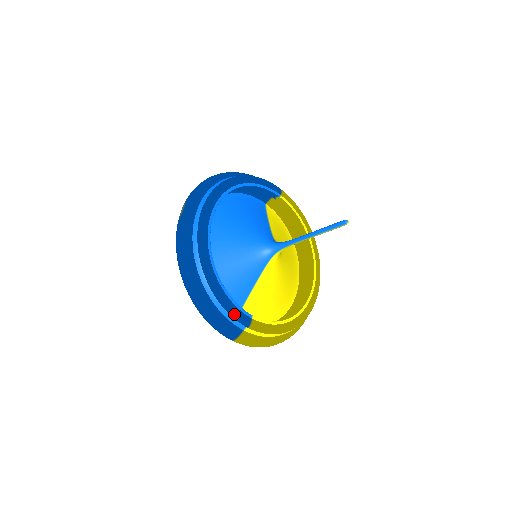
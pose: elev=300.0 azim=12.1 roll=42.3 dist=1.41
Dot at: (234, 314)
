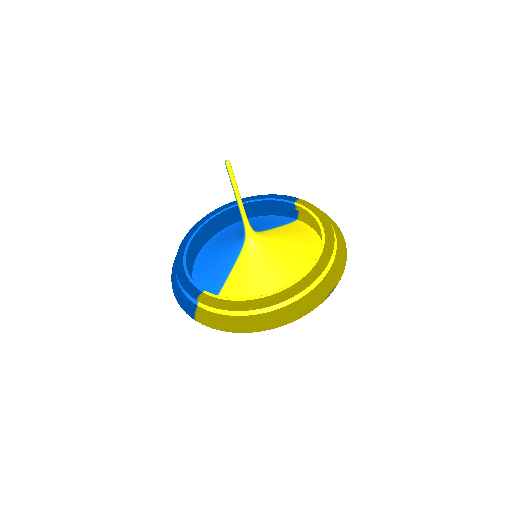
Dot at: (186, 288)
